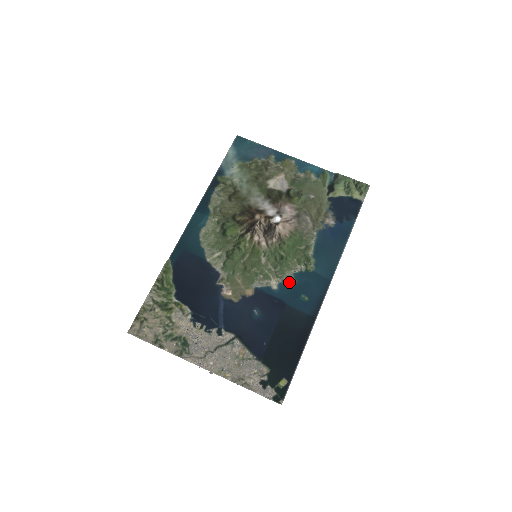
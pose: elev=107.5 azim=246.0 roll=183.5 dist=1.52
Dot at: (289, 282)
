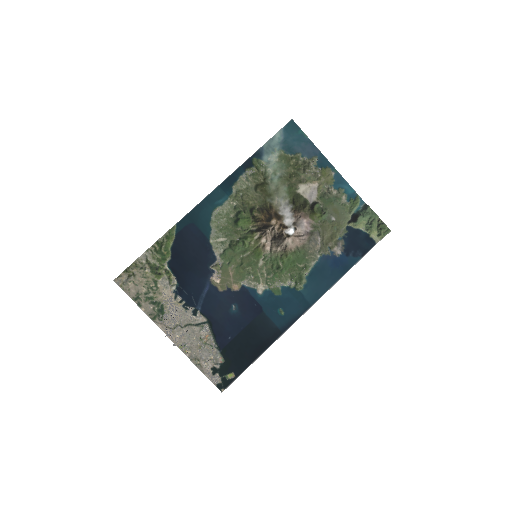
Dot at: (274, 292)
